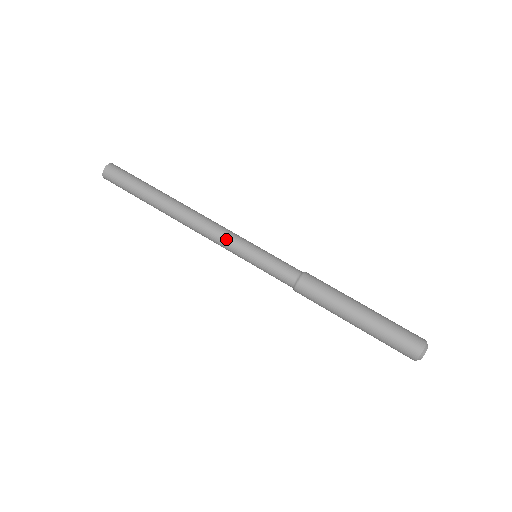
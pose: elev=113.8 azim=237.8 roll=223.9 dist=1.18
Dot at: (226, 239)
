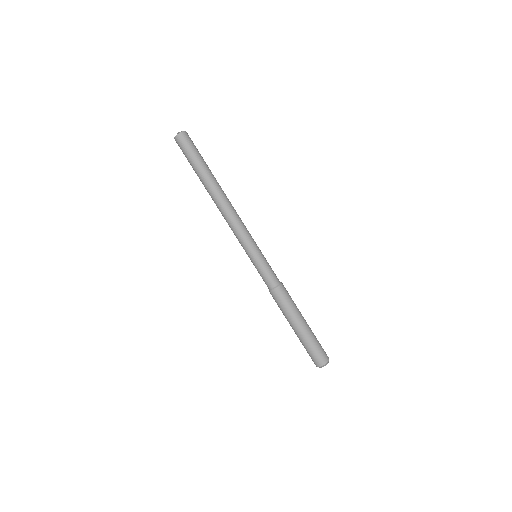
Dot at: (243, 236)
